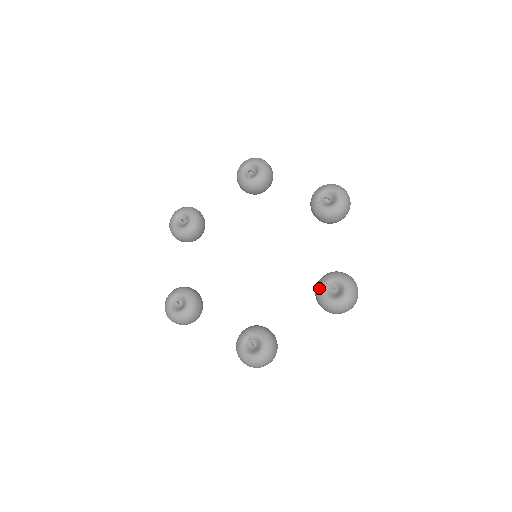
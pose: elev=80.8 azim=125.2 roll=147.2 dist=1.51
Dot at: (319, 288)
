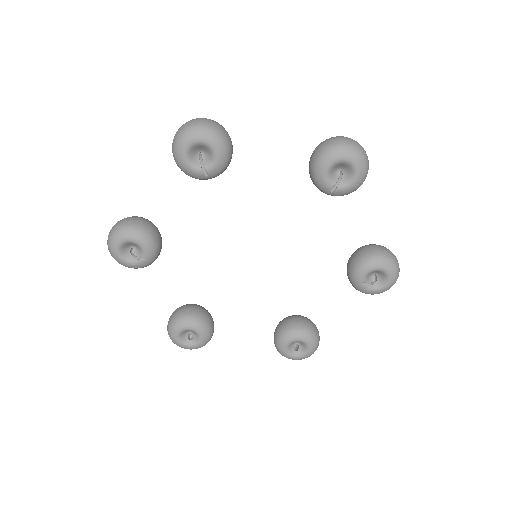
Dot at: (287, 338)
